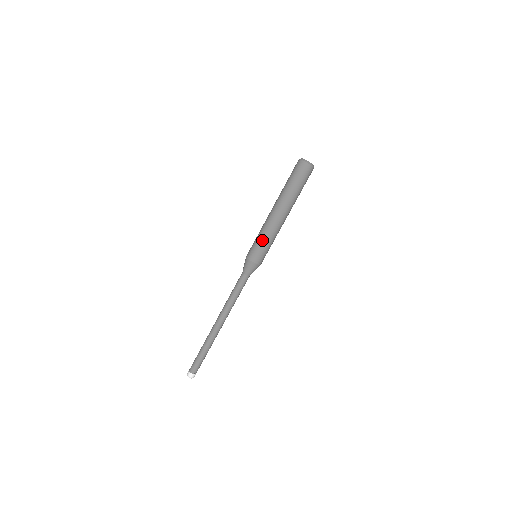
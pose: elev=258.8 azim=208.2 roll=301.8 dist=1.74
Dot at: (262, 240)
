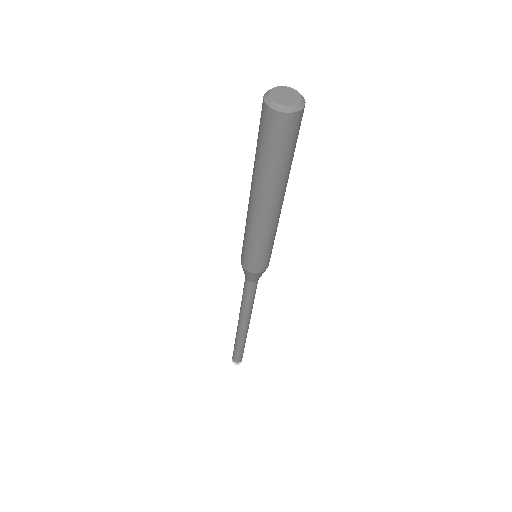
Dot at: (263, 248)
